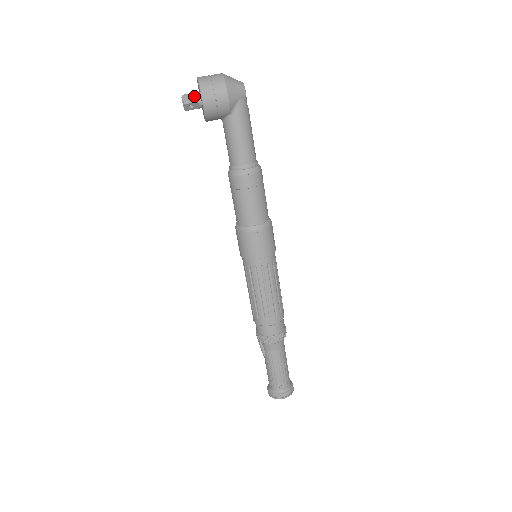
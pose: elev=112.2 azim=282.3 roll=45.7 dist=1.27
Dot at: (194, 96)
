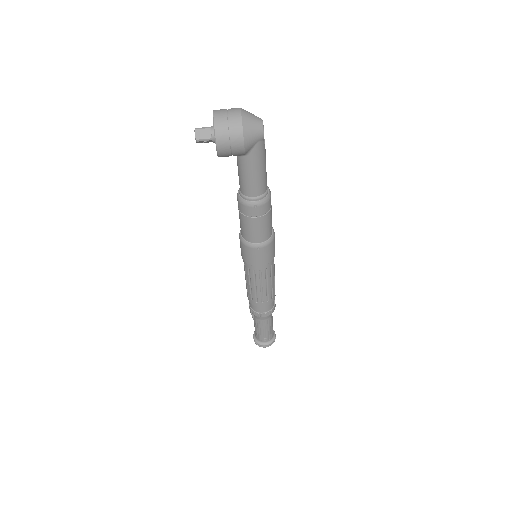
Dot at: (208, 133)
